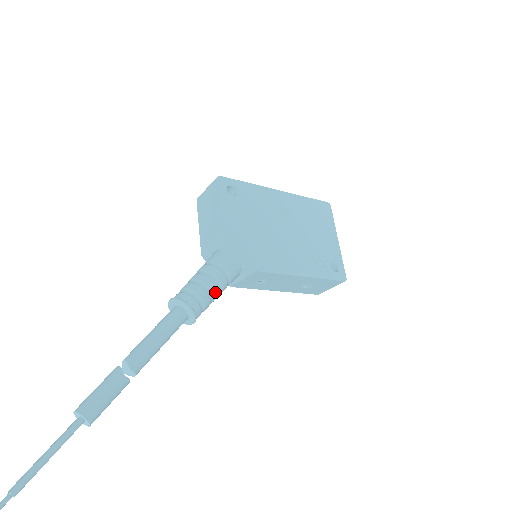
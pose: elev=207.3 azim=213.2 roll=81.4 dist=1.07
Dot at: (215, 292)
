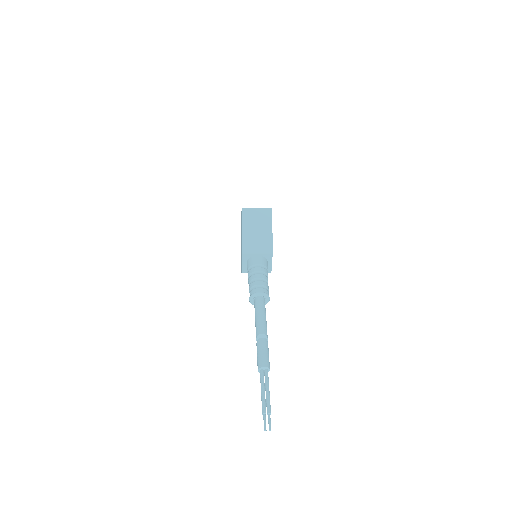
Dot at: occluded
